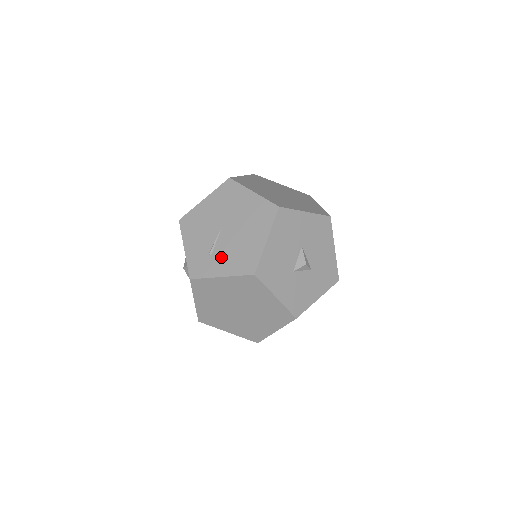
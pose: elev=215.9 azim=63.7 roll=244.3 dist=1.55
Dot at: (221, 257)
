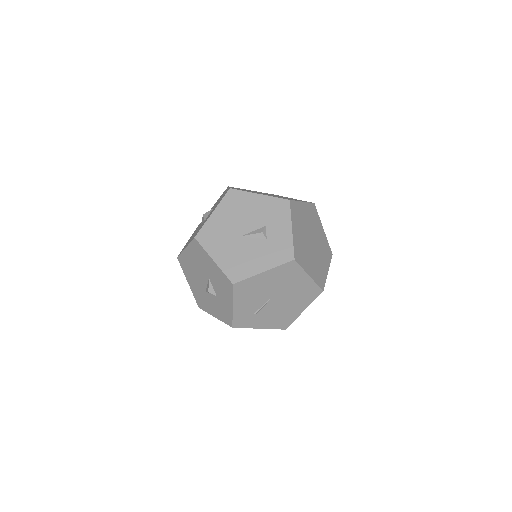
Dot at: (264, 317)
